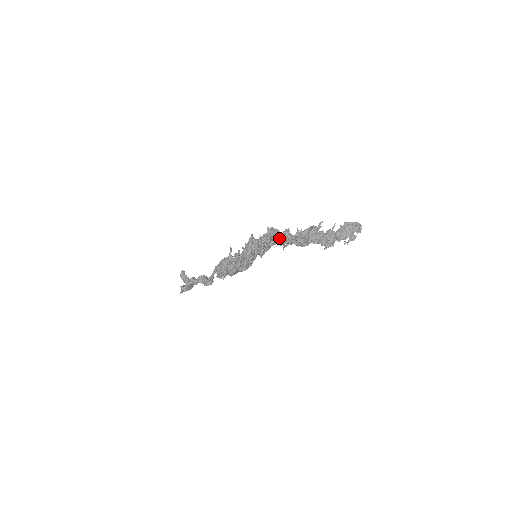
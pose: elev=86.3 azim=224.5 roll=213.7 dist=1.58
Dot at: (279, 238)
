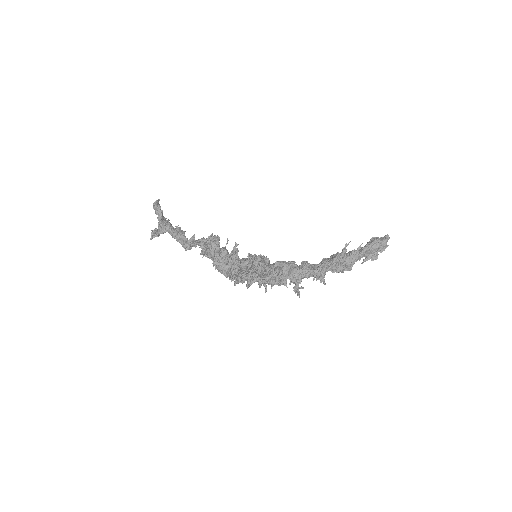
Dot at: (295, 276)
